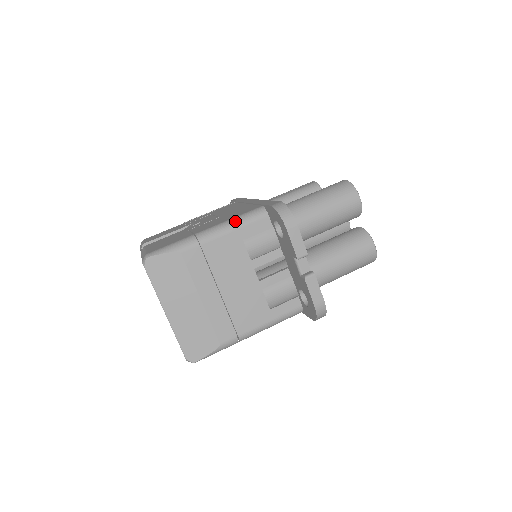
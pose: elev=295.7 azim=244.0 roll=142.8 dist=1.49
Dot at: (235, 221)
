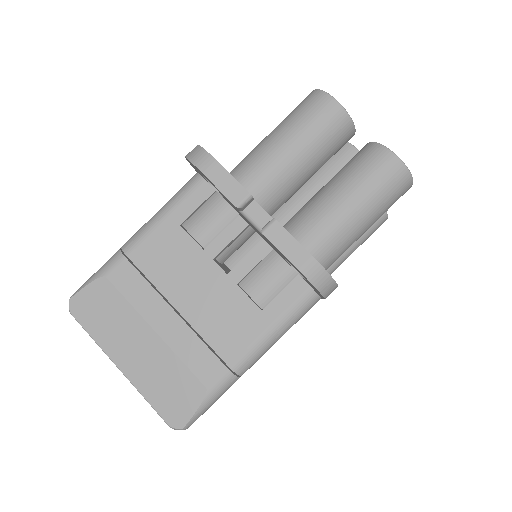
Dot at: (163, 207)
